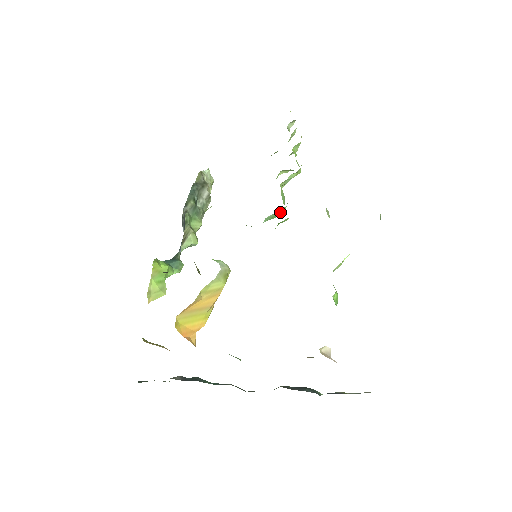
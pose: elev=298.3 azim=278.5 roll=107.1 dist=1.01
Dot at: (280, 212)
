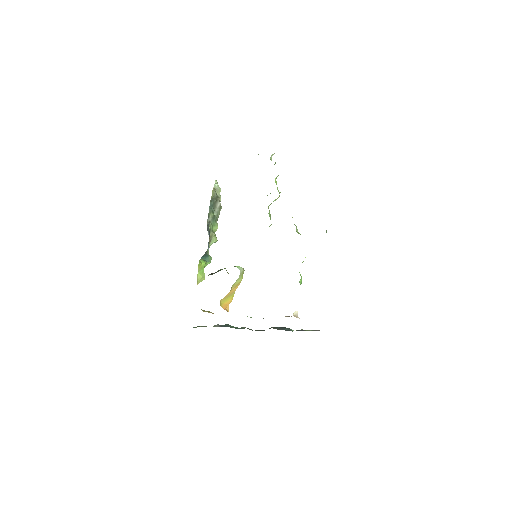
Dot at: occluded
